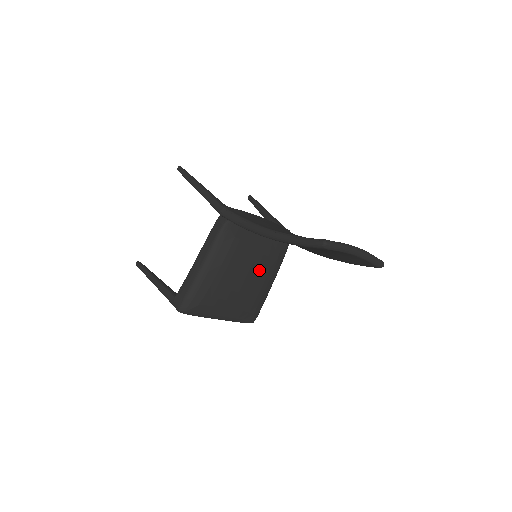
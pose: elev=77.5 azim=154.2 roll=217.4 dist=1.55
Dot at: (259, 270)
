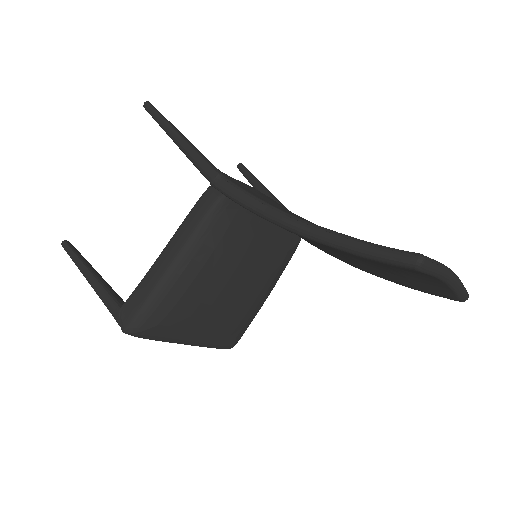
Dot at: (256, 277)
